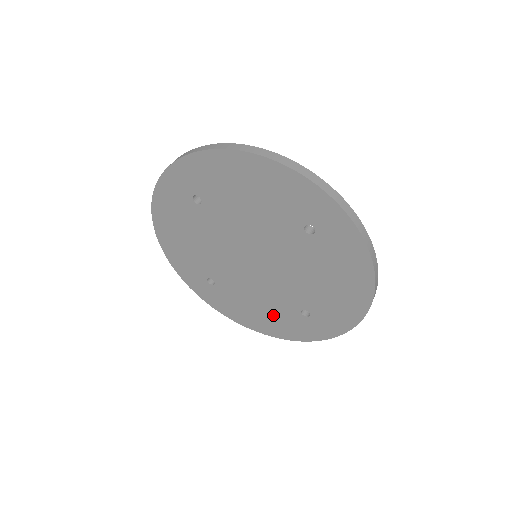
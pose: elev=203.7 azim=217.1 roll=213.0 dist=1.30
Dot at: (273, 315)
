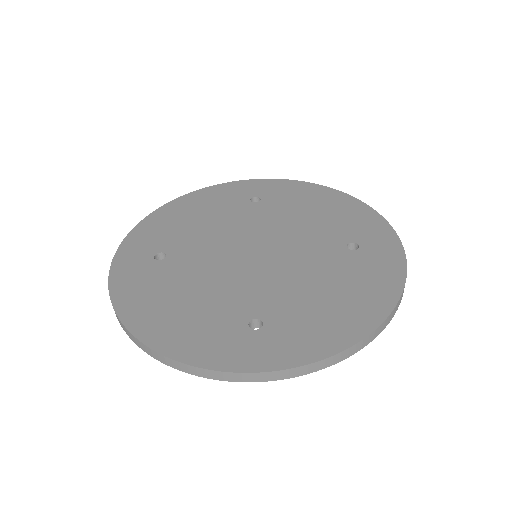
Dot at: (197, 315)
